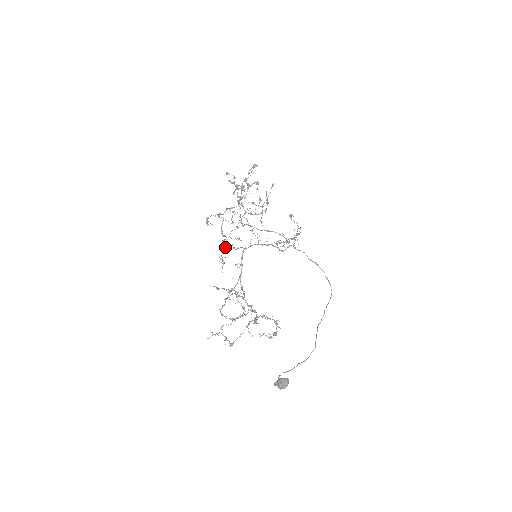
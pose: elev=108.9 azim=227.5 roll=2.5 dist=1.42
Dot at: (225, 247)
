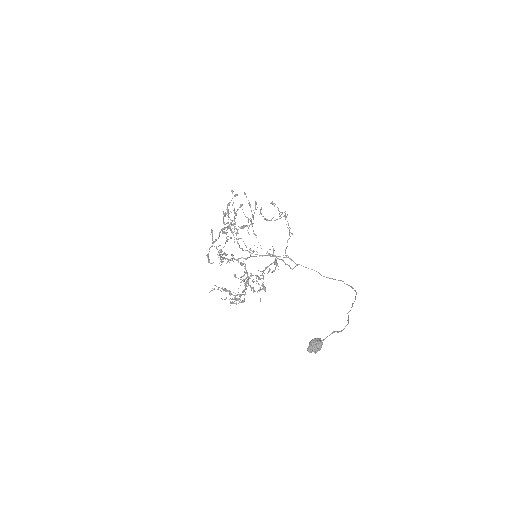
Dot at: occluded
